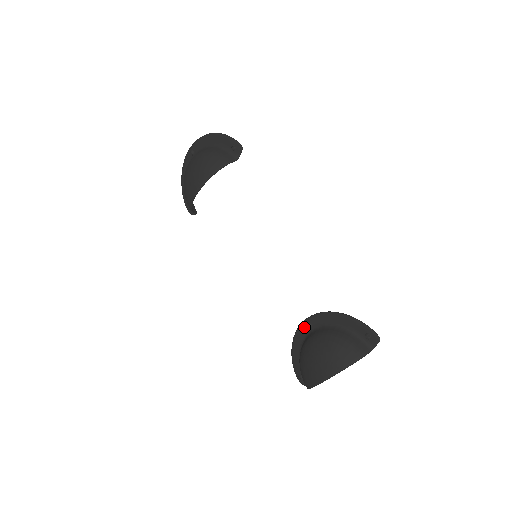
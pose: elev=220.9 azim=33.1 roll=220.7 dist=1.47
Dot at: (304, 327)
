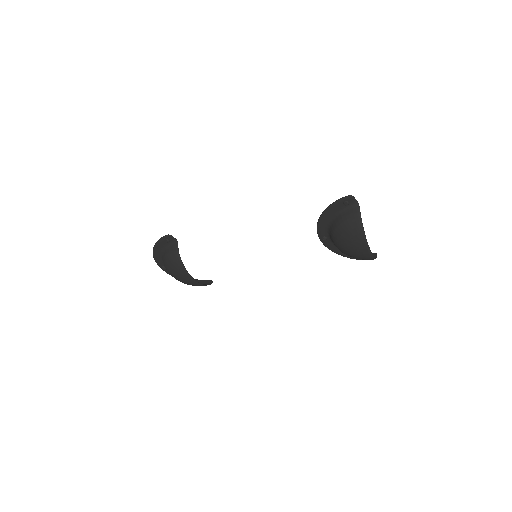
Dot at: (325, 242)
